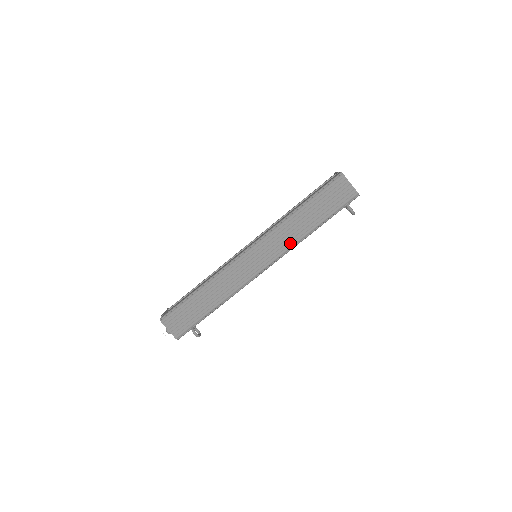
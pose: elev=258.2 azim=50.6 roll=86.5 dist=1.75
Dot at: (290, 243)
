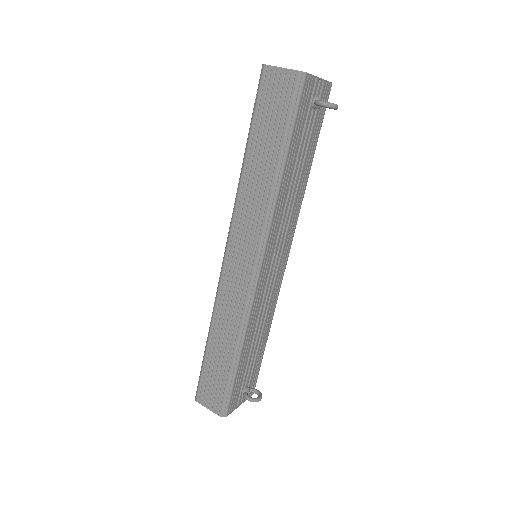
Dot at: (262, 211)
